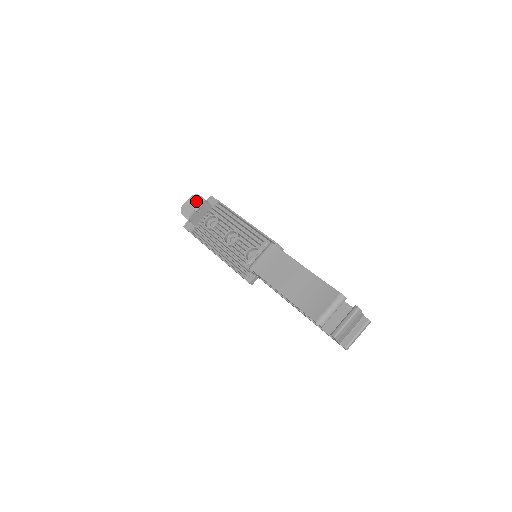
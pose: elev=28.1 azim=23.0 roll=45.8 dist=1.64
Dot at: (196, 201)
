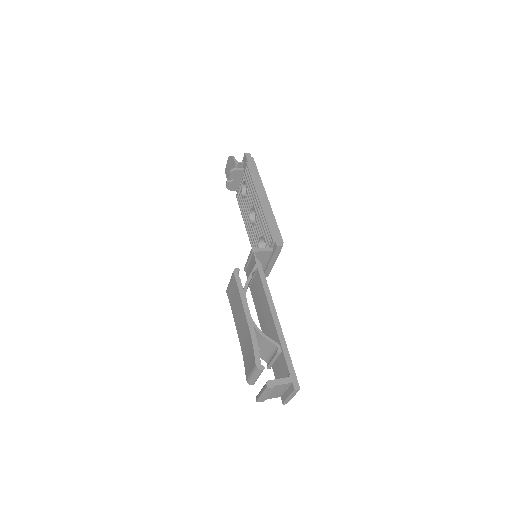
Dot at: (231, 164)
